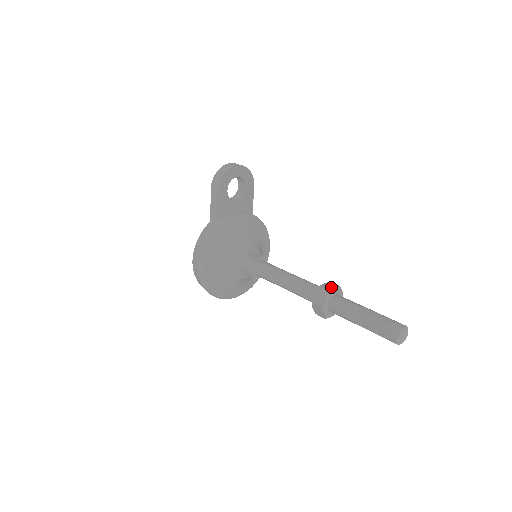
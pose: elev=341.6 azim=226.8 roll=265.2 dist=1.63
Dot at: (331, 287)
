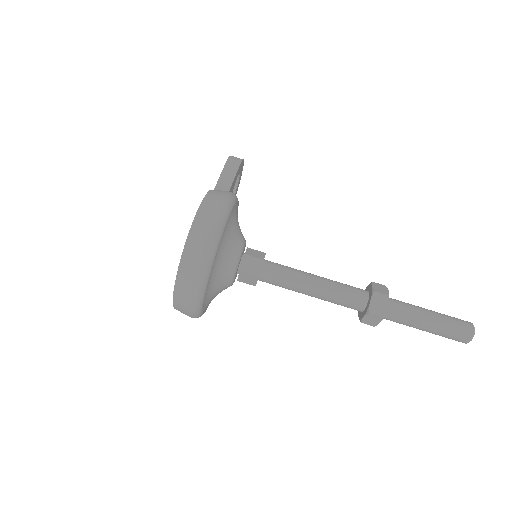
Dot at: occluded
